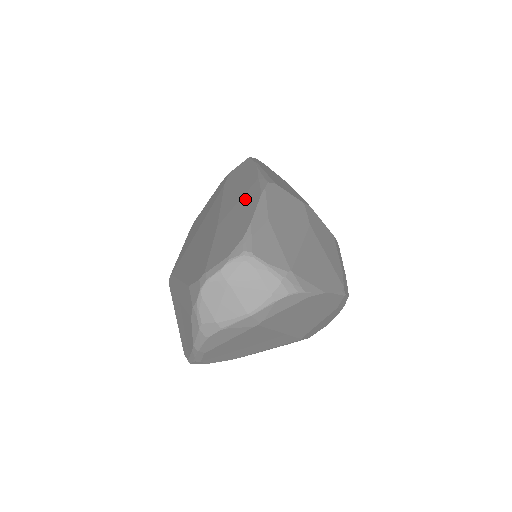
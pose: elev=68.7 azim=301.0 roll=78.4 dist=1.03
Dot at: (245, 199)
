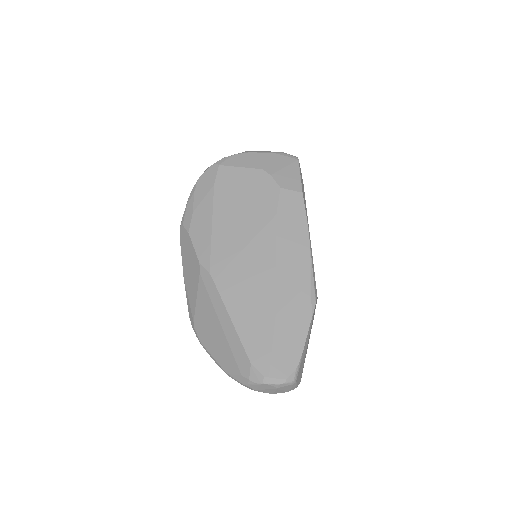
Dot at: (299, 305)
